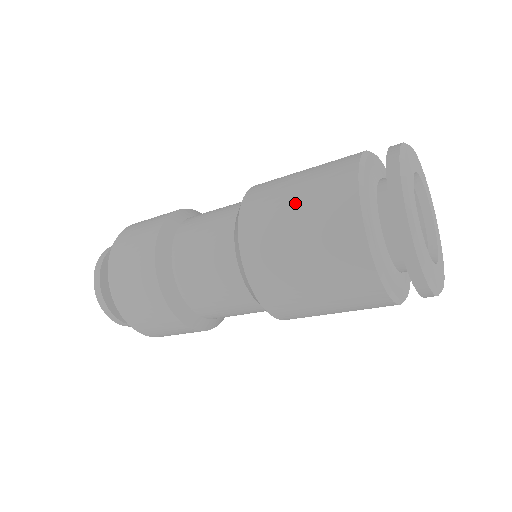
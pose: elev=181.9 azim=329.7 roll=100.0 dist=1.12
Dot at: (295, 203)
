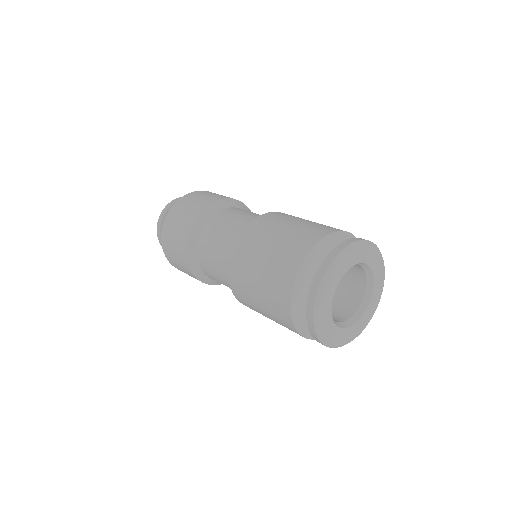
Dot at: (264, 258)
